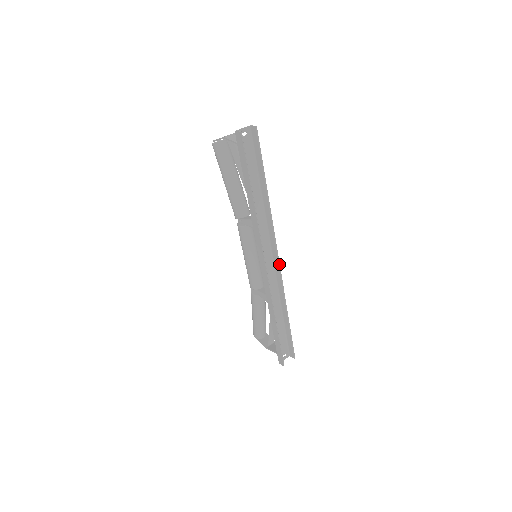
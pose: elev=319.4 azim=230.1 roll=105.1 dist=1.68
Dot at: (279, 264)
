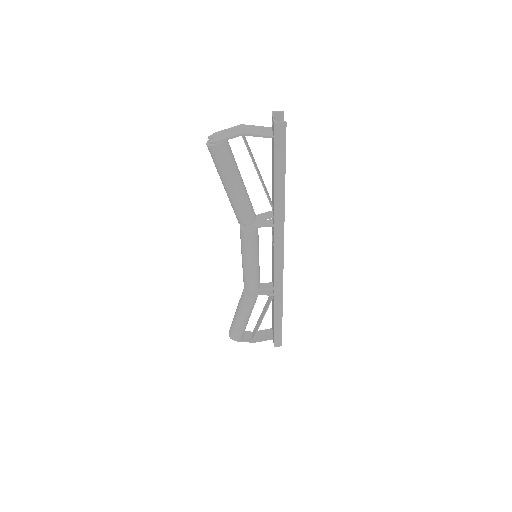
Dot at: occluded
